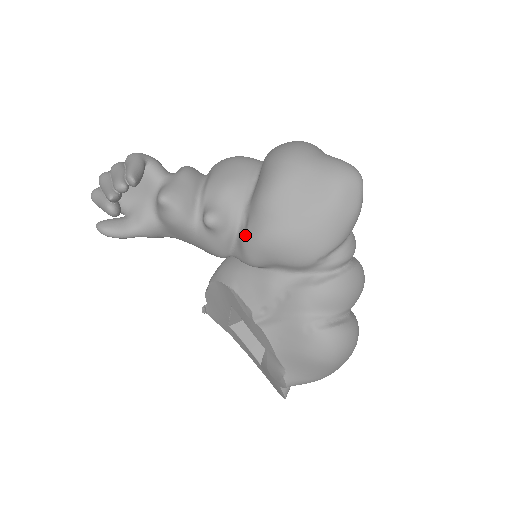
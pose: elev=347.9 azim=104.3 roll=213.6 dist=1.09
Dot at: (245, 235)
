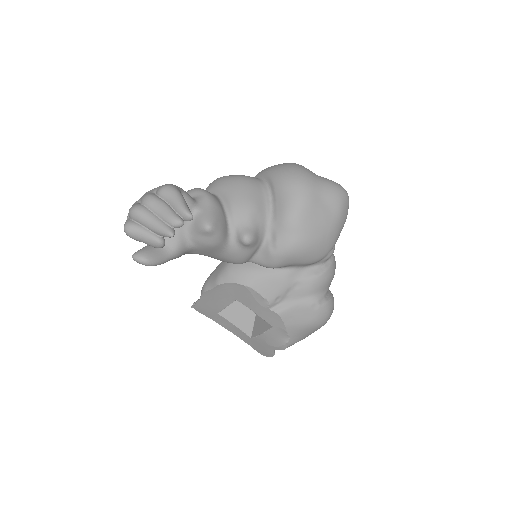
Dot at: (274, 247)
